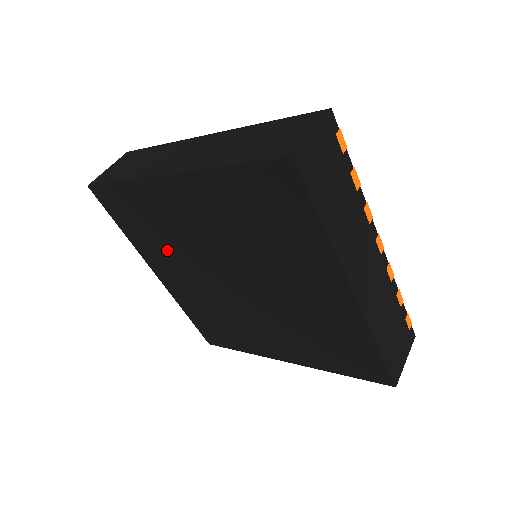
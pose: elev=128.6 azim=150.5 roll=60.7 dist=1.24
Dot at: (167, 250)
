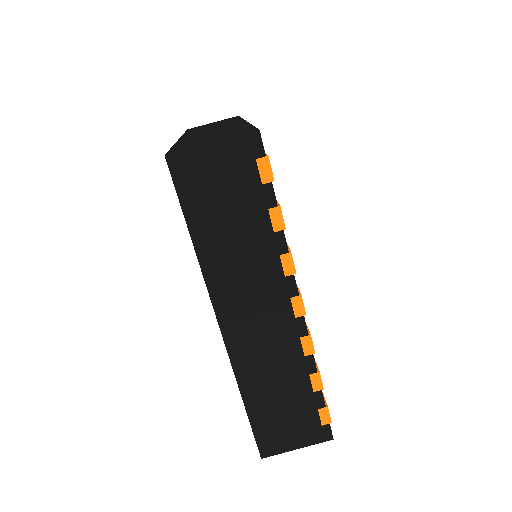
Dot at: occluded
